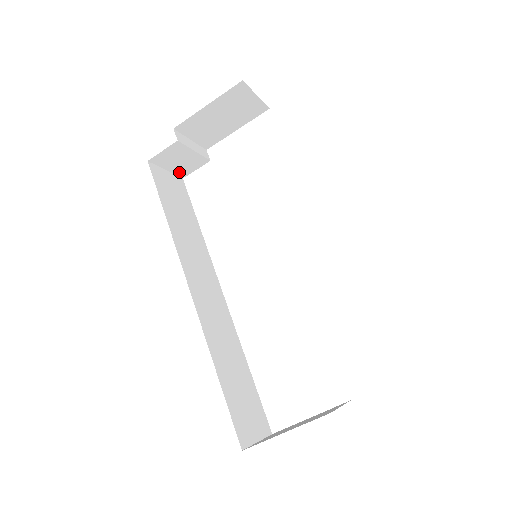
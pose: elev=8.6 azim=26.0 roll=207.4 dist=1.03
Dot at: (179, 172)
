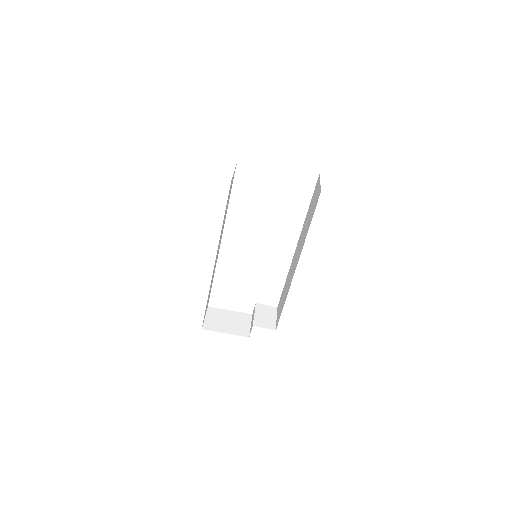
Dot at: occluded
